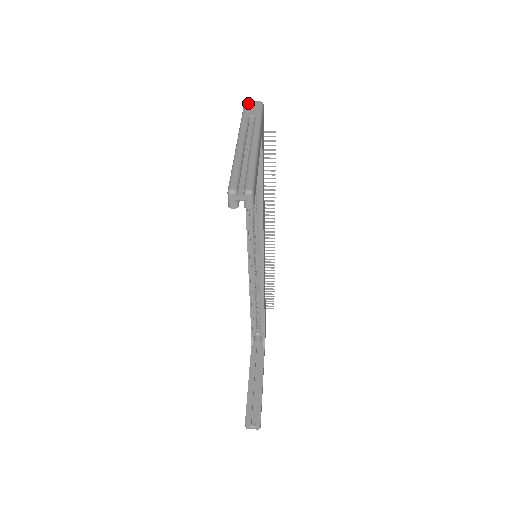
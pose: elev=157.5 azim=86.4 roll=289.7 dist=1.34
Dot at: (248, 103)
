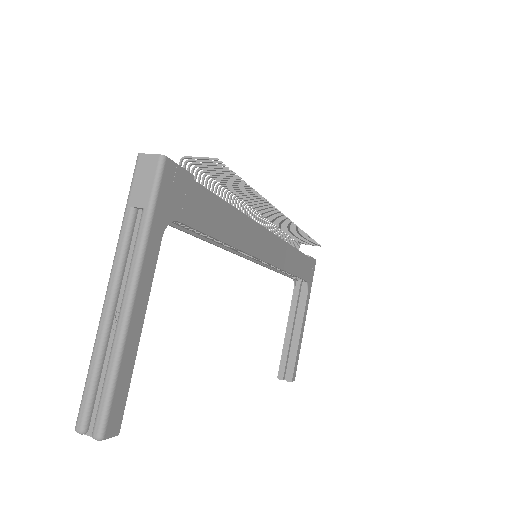
Dot at: (140, 161)
